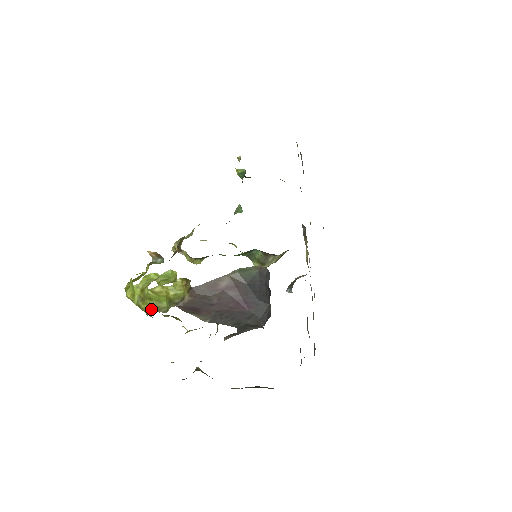
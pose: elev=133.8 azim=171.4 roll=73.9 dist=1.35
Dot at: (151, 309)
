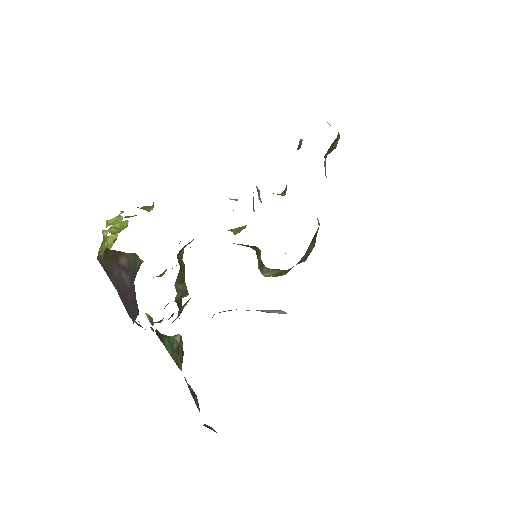
Dot at: occluded
